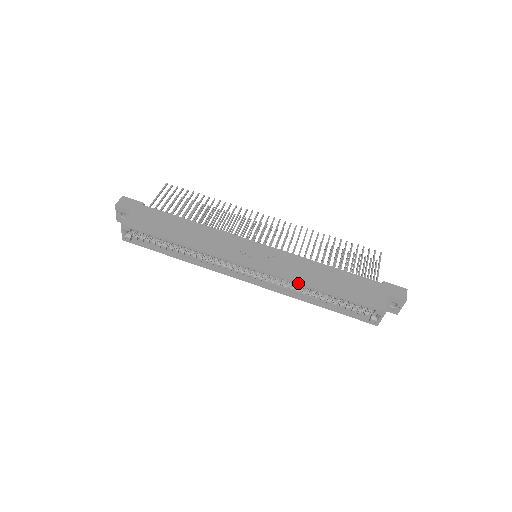
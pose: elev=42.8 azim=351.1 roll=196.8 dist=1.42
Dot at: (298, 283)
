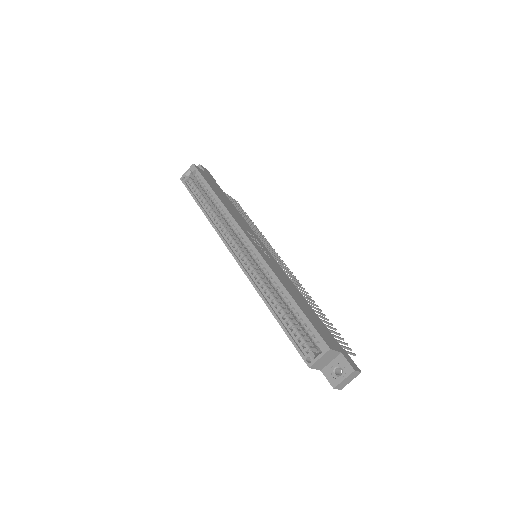
Dot at: (274, 274)
